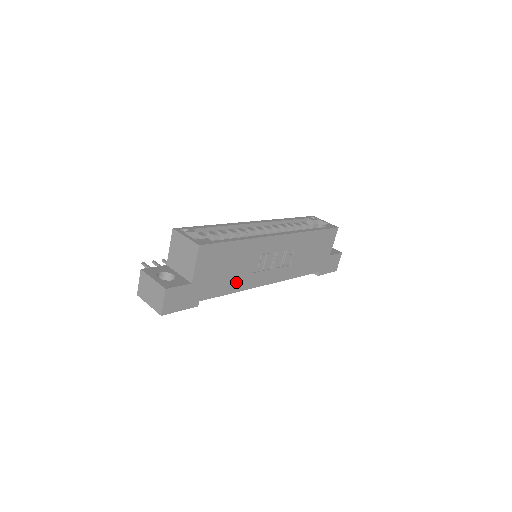
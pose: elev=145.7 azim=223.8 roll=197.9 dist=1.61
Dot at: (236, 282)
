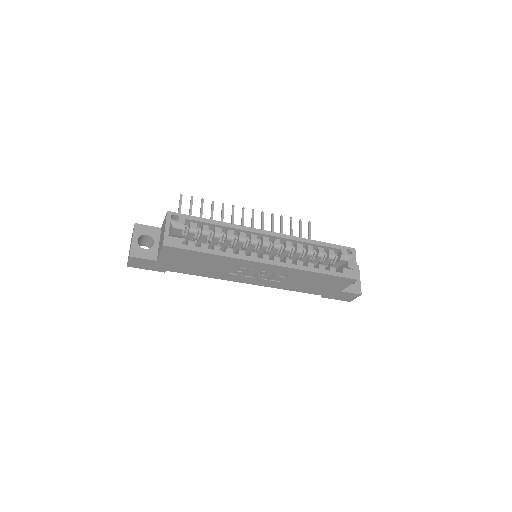
Dot at: (209, 273)
